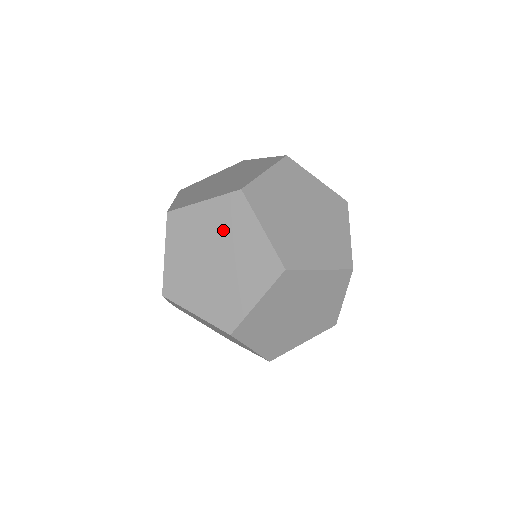
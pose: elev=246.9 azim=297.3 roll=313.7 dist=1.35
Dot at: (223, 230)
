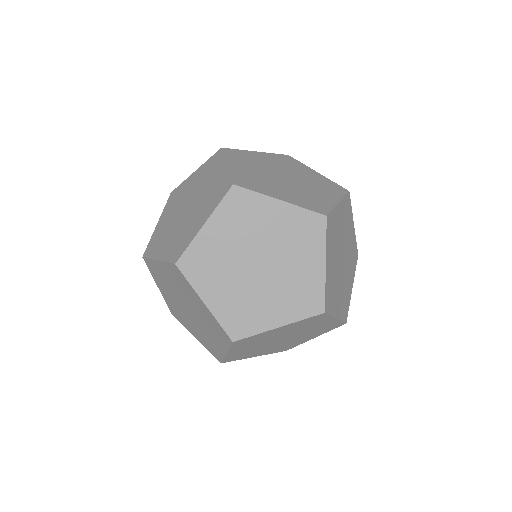
Dot at: (204, 320)
